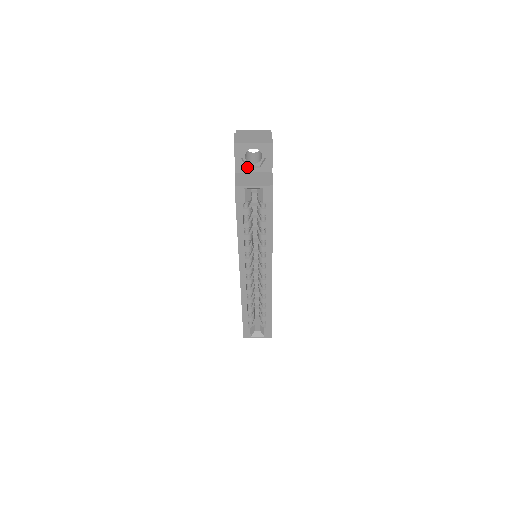
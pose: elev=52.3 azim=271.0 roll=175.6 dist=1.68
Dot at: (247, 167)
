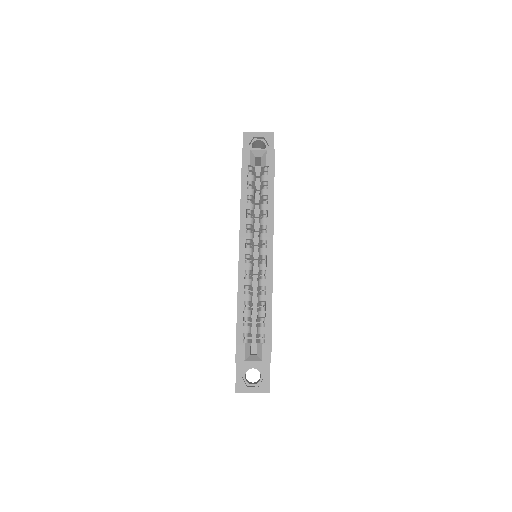
Dot at: occluded
